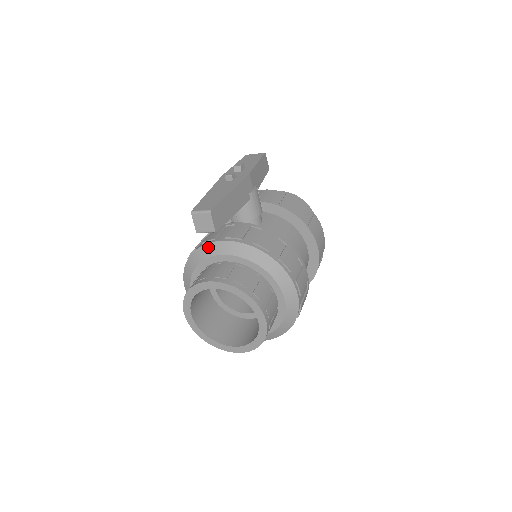
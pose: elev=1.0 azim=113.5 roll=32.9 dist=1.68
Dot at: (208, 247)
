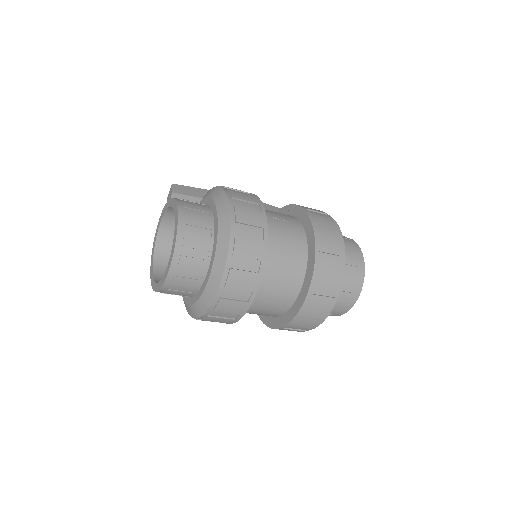
Dot at: occluded
